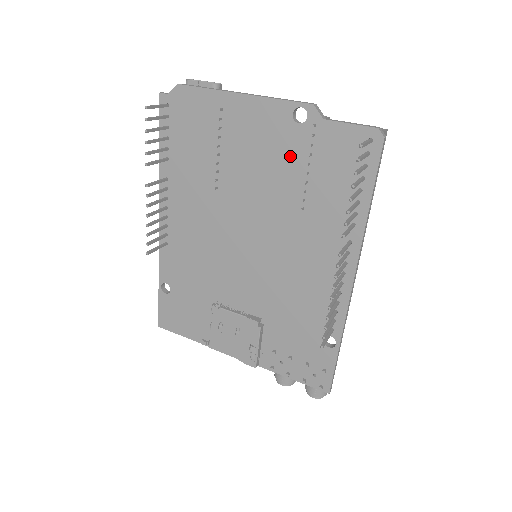
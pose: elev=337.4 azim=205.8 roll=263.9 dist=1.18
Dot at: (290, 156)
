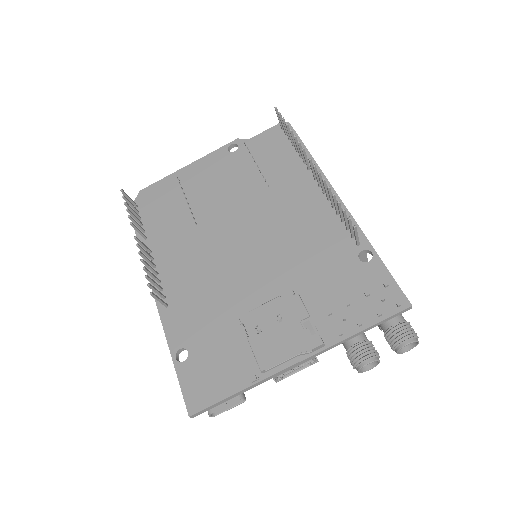
Dot at: (240, 169)
